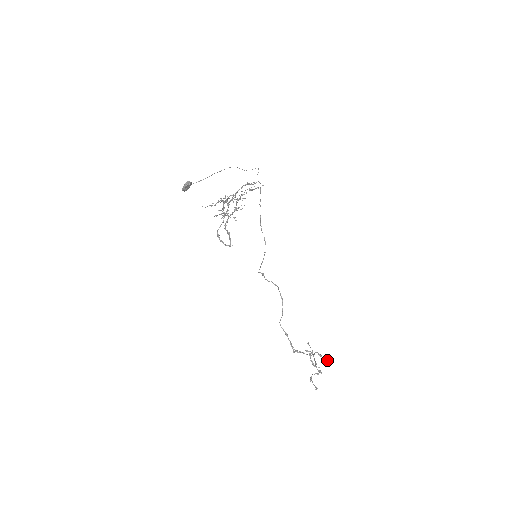
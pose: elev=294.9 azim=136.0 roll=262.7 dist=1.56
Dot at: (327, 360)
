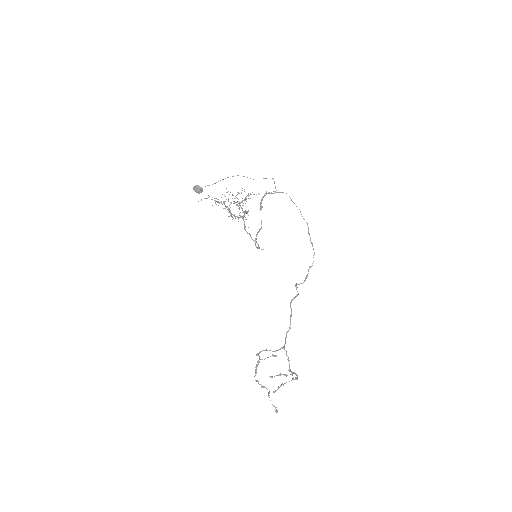
Dot at: (272, 376)
